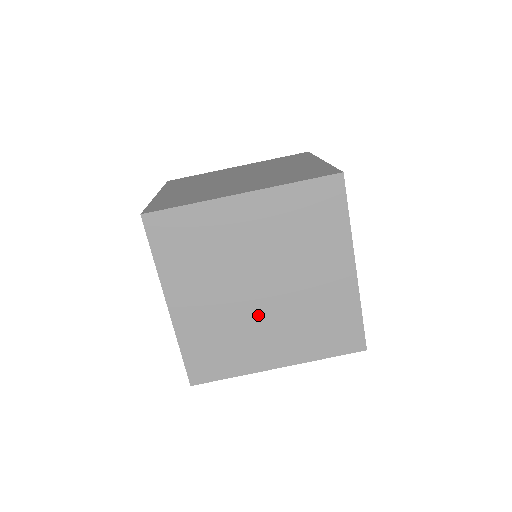
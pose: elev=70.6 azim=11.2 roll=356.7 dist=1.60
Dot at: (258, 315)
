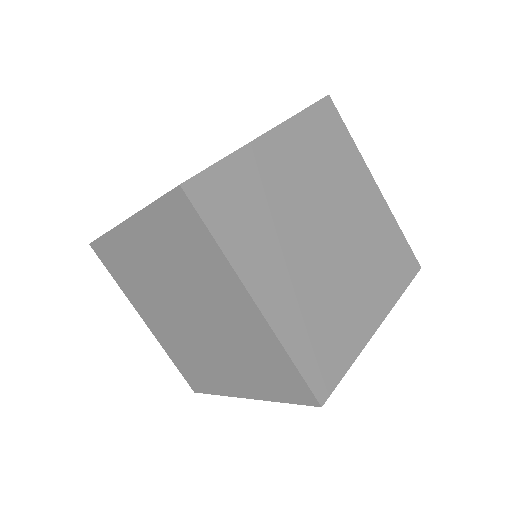
Dot at: (202, 341)
